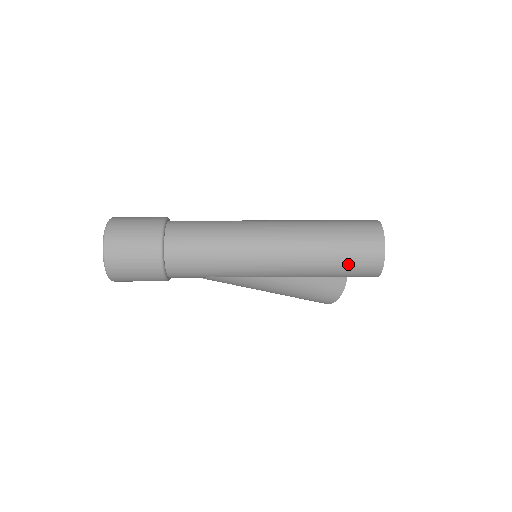
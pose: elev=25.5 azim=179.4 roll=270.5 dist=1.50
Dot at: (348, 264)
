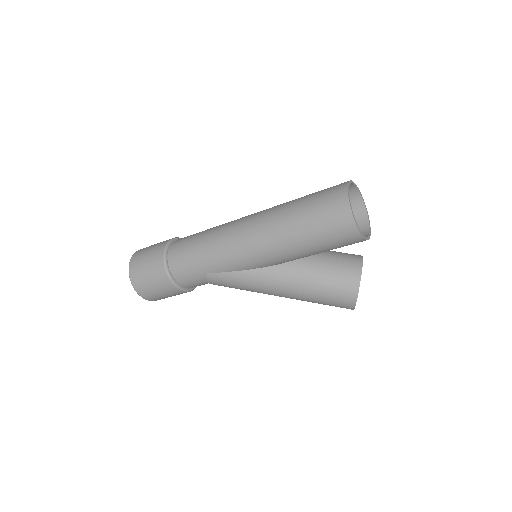
Dot at: (315, 222)
